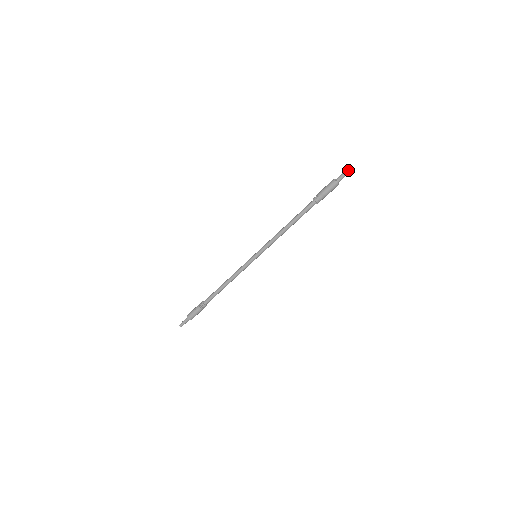
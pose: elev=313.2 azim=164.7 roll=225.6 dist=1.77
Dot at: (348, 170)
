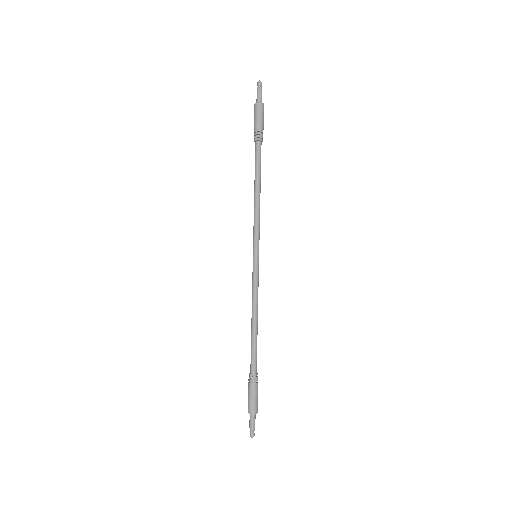
Dot at: (257, 85)
